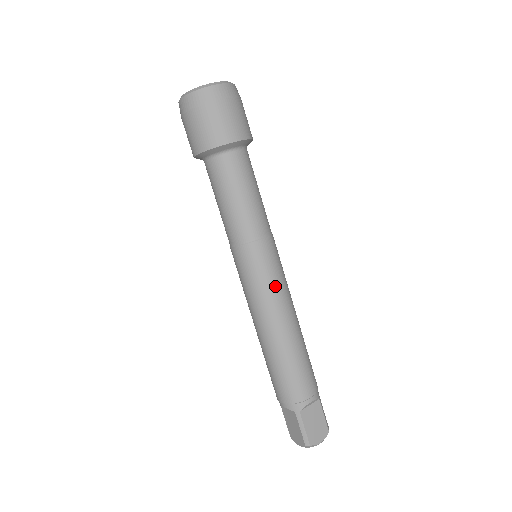
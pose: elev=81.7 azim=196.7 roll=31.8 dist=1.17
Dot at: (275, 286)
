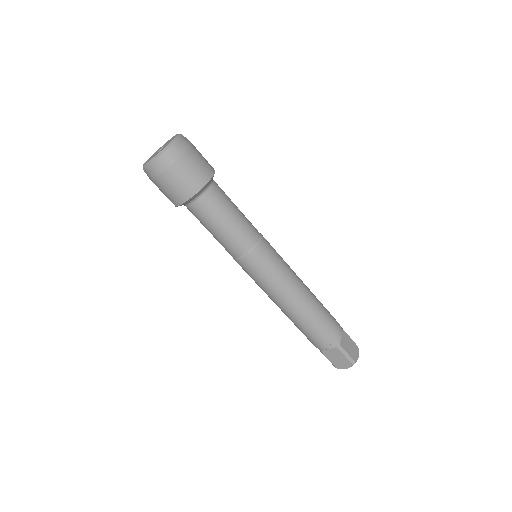
Dot at: (285, 269)
